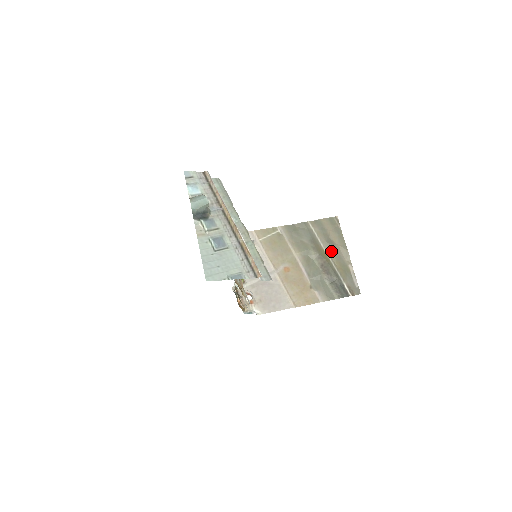
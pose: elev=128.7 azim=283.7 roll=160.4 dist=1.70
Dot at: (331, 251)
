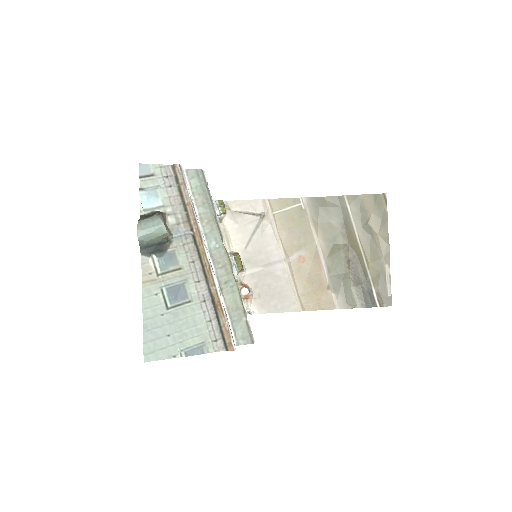
Dot at: (366, 242)
